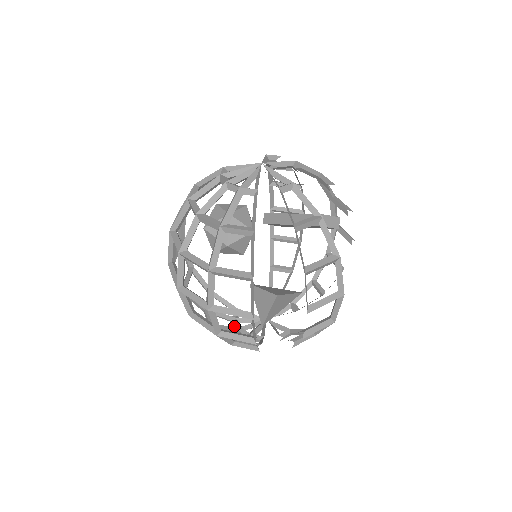
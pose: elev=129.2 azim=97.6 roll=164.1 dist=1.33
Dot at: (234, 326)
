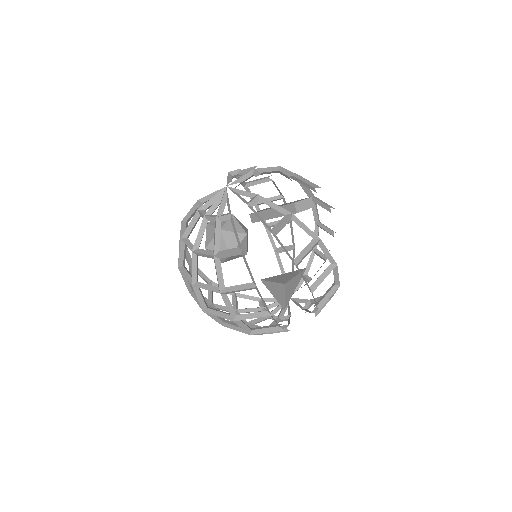
Dot at: occluded
